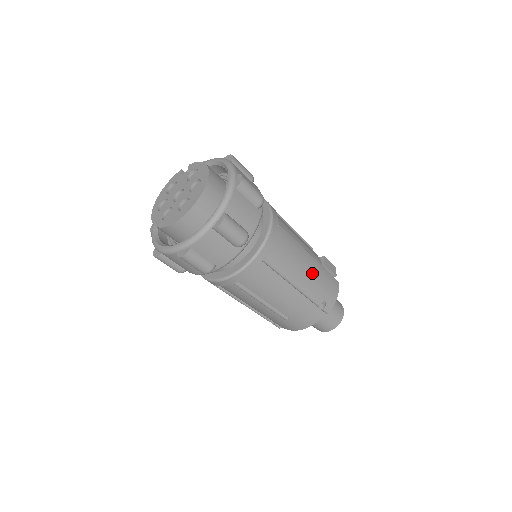
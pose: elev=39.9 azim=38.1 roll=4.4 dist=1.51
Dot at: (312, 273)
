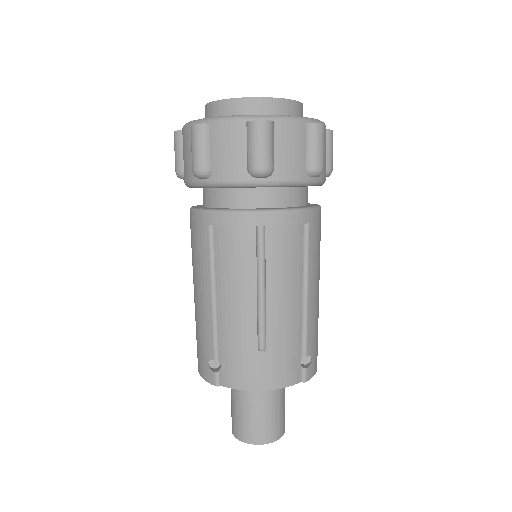
Dot at: (318, 306)
